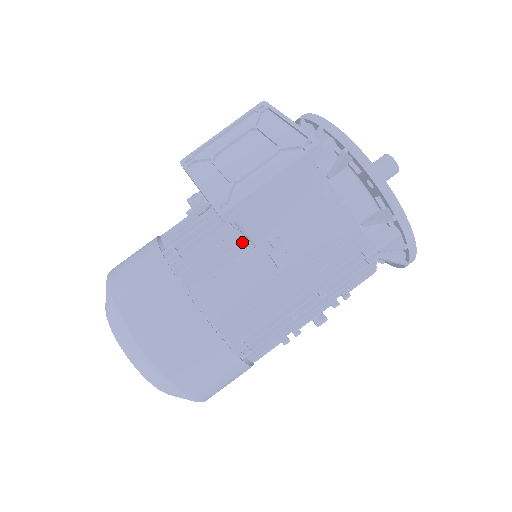
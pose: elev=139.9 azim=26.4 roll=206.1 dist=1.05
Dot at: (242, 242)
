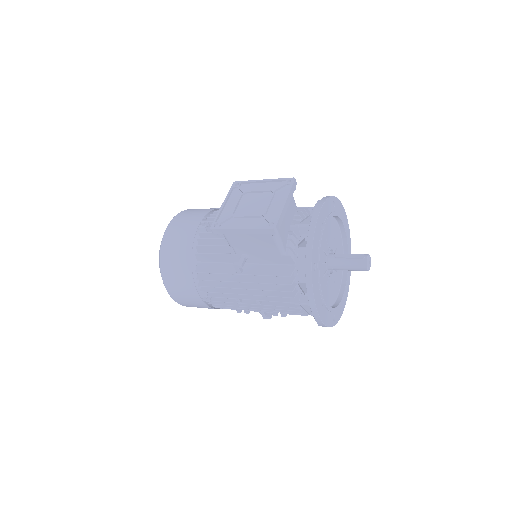
Dot at: occluded
